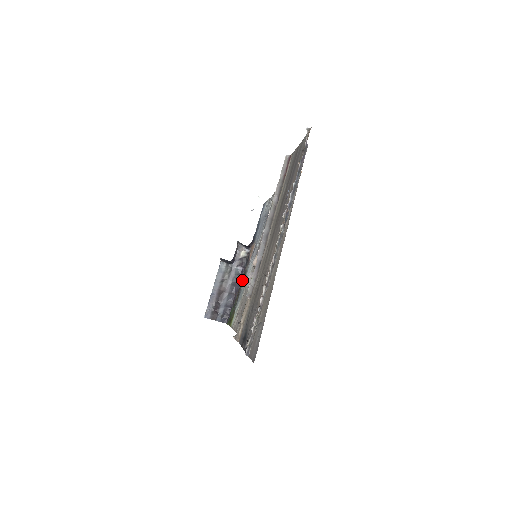
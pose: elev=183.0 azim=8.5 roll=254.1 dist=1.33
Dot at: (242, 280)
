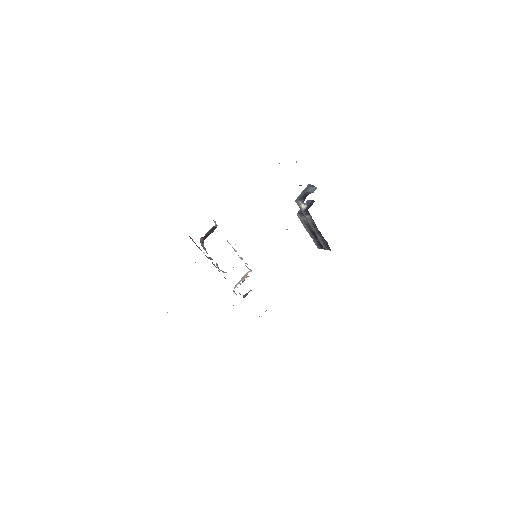
Dot at: occluded
